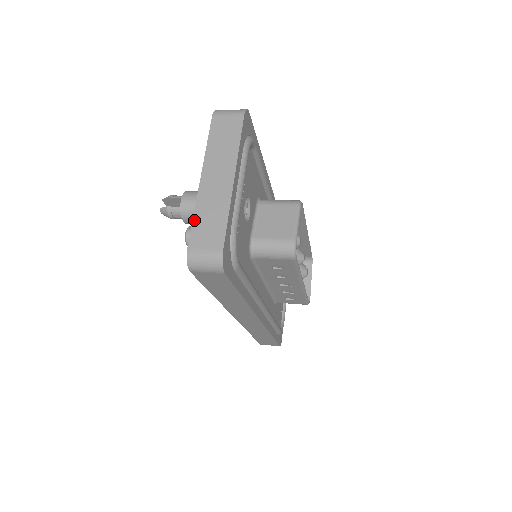
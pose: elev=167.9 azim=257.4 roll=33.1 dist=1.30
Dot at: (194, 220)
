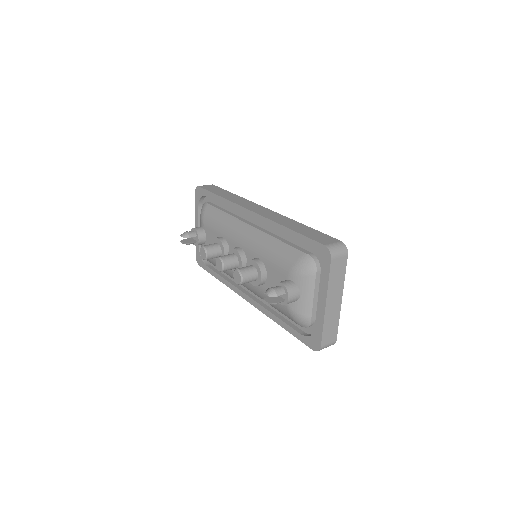
Dot at: (324, 330)
